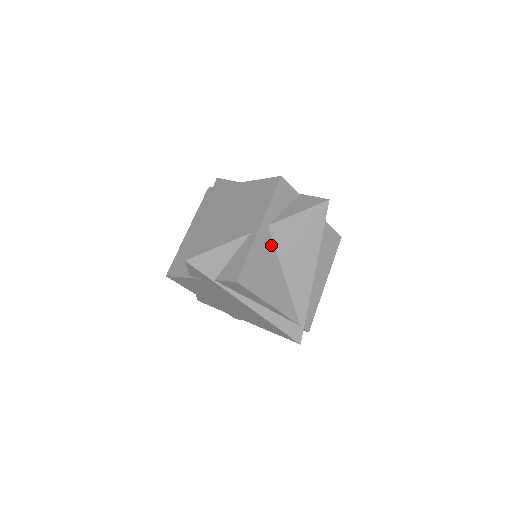
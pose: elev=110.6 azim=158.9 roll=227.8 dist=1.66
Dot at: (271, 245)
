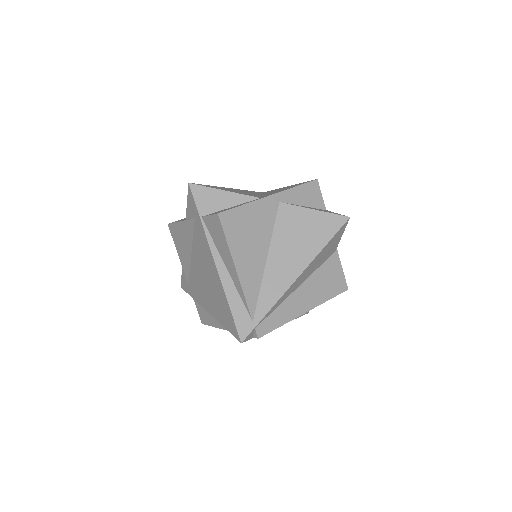
Dot at: (272, 220)
